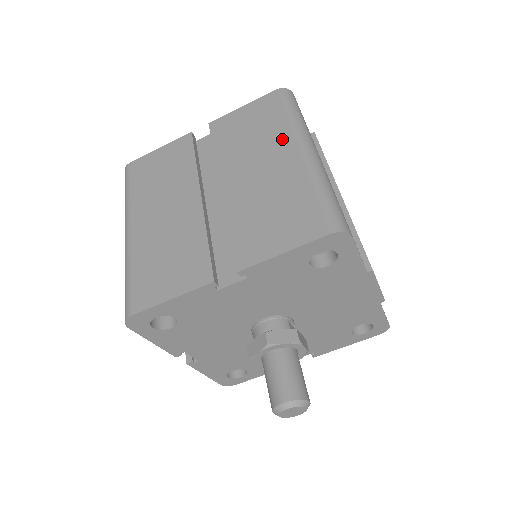
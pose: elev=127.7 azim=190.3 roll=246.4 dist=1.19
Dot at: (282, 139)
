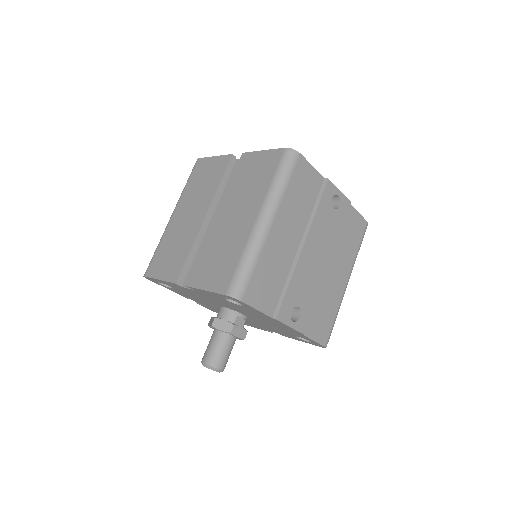
Dot at: (257, 200)
